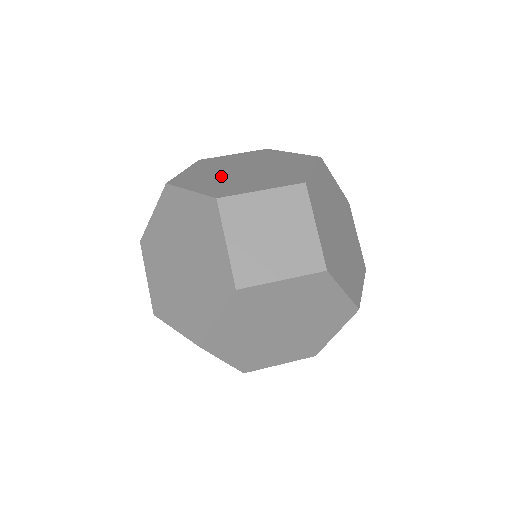
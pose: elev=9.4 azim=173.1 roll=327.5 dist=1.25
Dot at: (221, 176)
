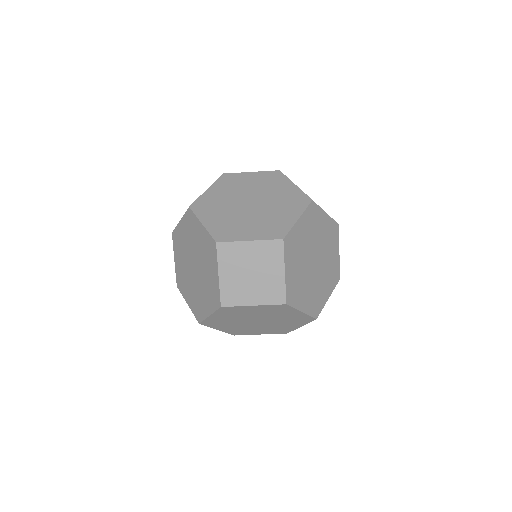
Dot at: (230, 208)
